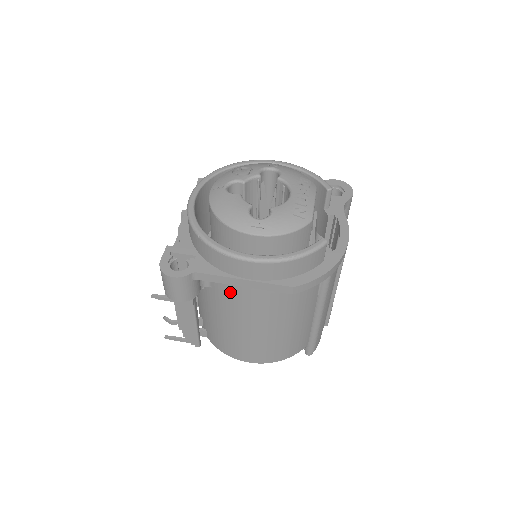
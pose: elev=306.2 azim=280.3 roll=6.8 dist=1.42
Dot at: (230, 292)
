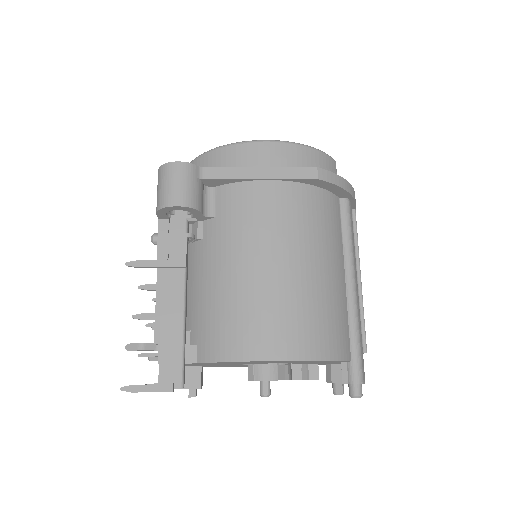
Dot at: (243, 201)
